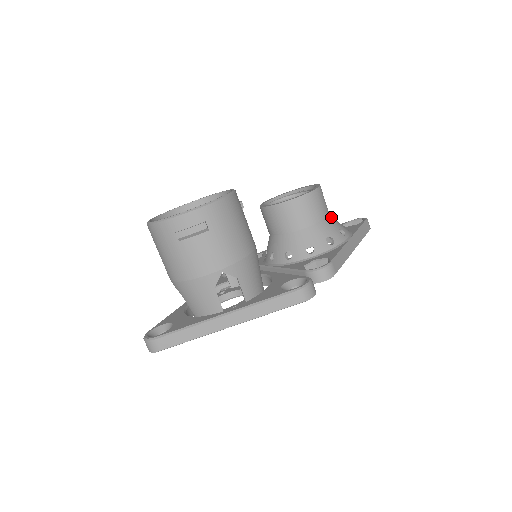
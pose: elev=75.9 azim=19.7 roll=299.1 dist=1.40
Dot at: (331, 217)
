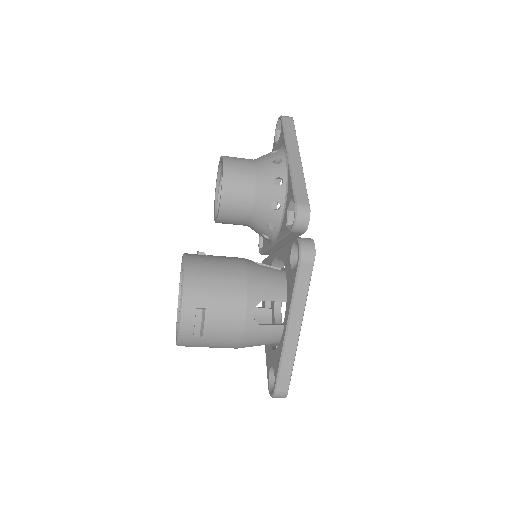
Dot at: (258, 162)
